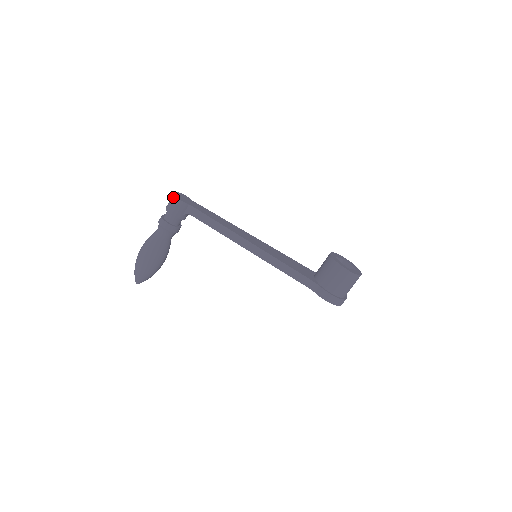
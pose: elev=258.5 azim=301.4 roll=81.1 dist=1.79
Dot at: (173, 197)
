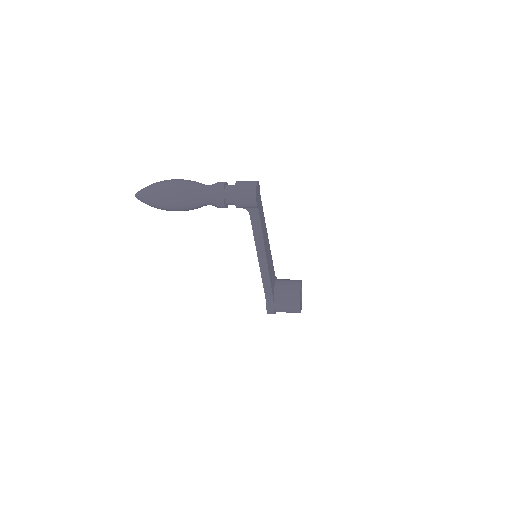
Dot at: (253, 194)
